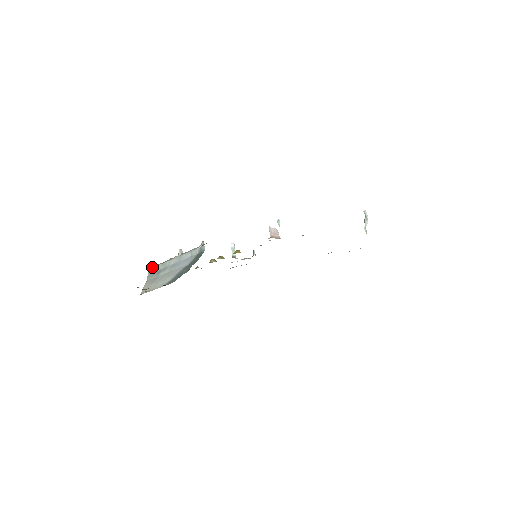
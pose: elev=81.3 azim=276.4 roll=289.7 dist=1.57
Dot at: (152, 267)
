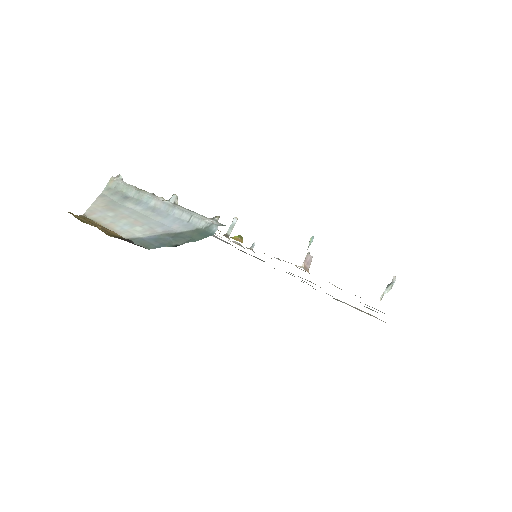
Dot at: (119, 181)
